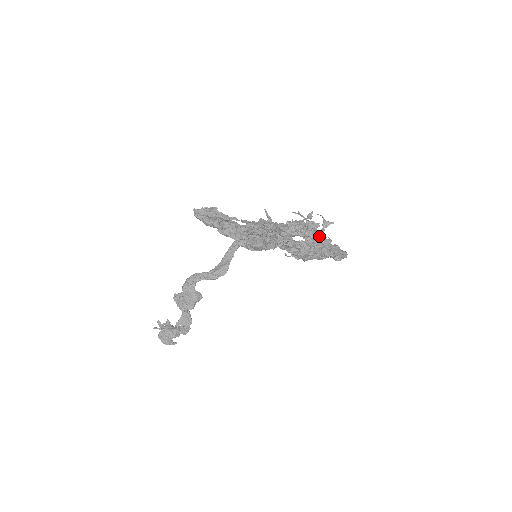
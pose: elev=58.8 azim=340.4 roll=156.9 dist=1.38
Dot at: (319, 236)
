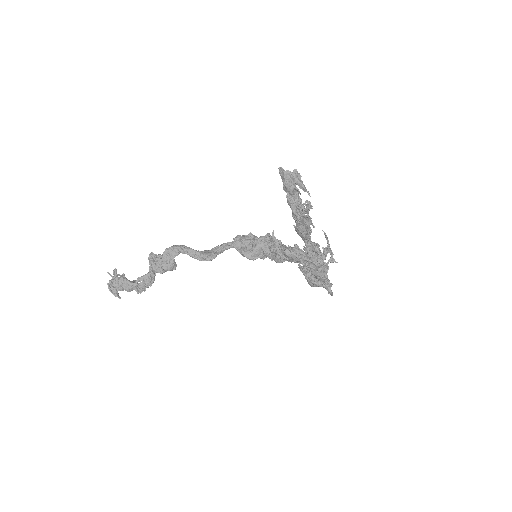
Dot at: occluded
